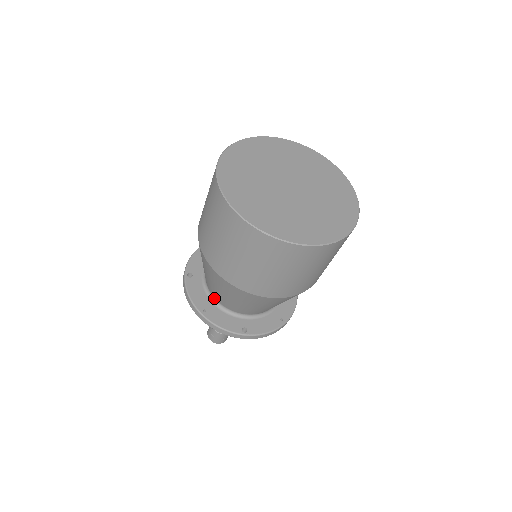
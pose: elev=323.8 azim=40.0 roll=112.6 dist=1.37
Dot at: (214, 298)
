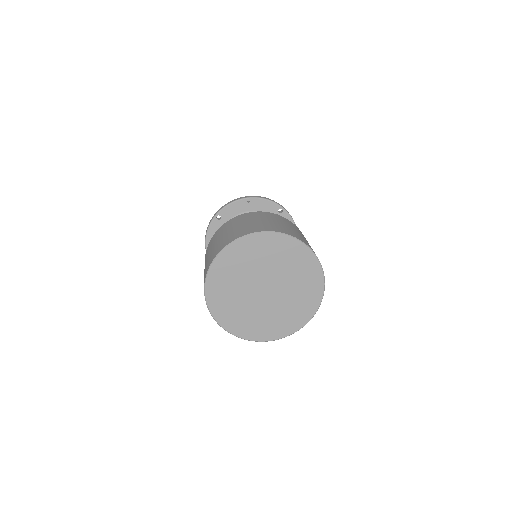
Dot at: occluded
